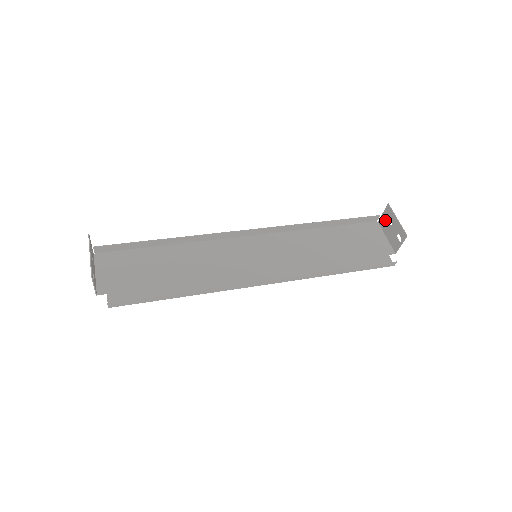
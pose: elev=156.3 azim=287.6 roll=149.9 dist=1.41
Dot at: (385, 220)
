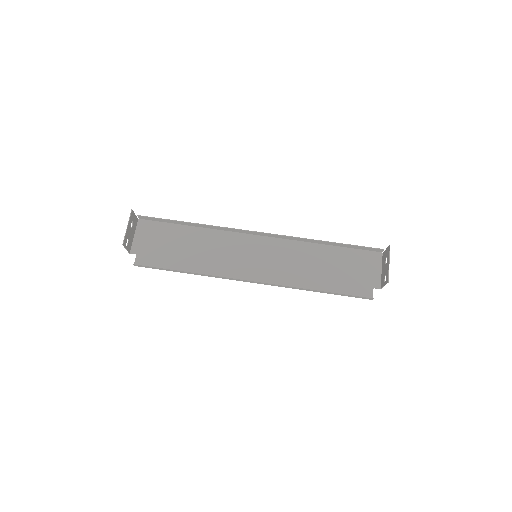
Dot at: (385, 256)
